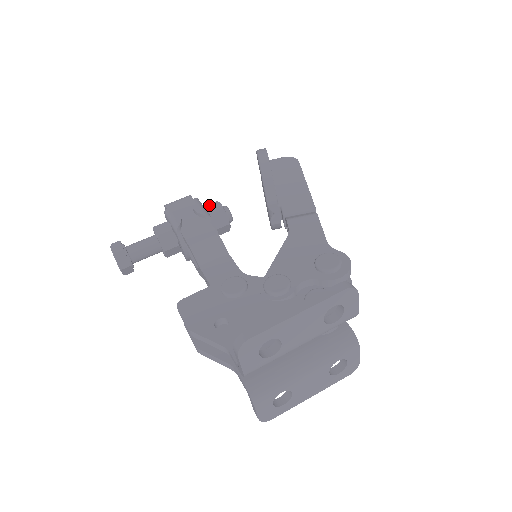
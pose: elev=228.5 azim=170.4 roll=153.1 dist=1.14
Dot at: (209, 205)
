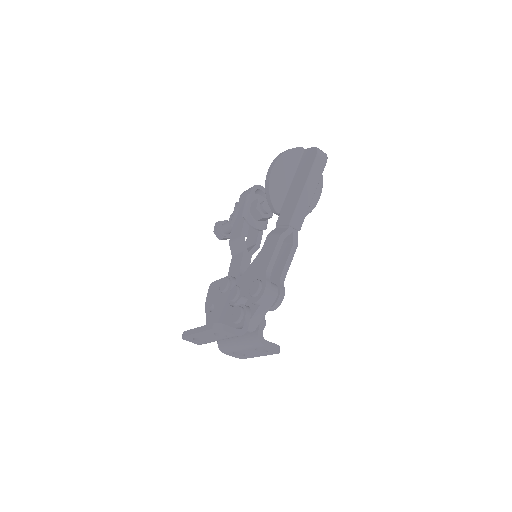
Dot at: (253, 202)
